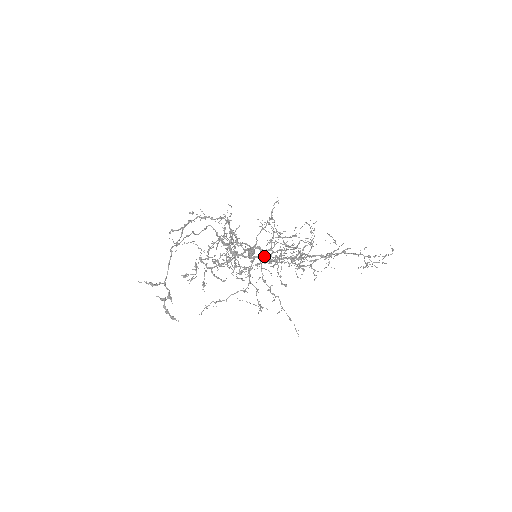
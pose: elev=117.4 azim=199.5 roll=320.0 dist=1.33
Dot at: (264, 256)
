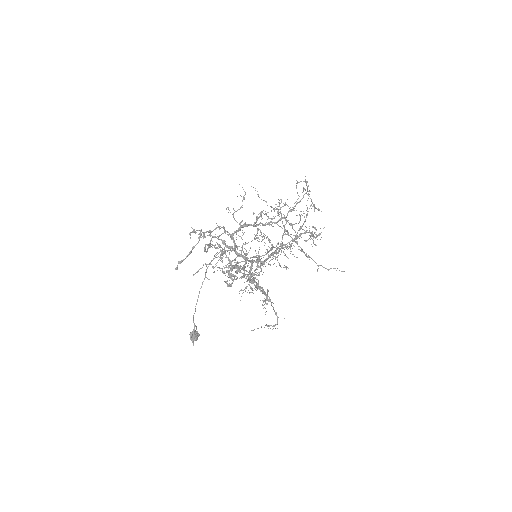
Dot at: (257, 259)
